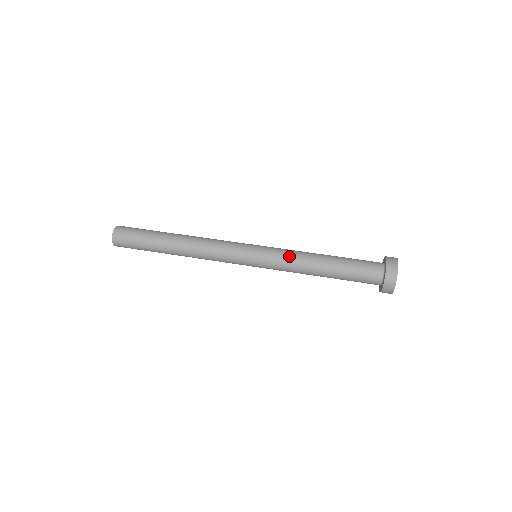
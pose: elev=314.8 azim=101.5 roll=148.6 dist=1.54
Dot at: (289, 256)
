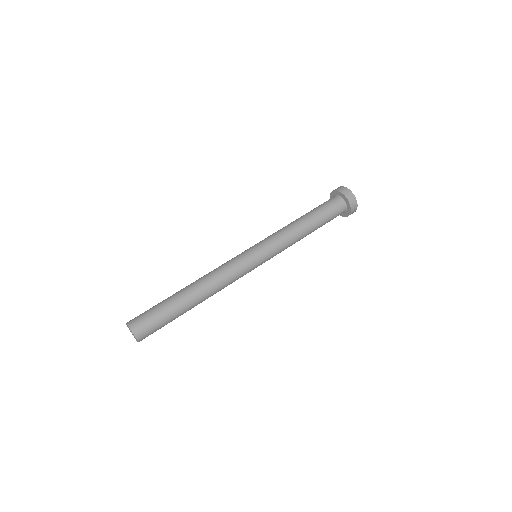
Dot at: (286, 246)
